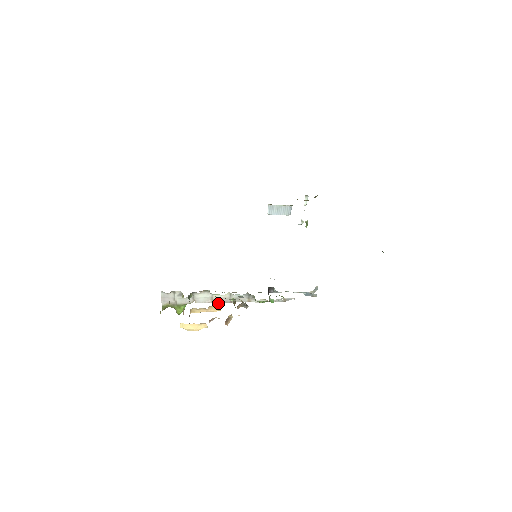
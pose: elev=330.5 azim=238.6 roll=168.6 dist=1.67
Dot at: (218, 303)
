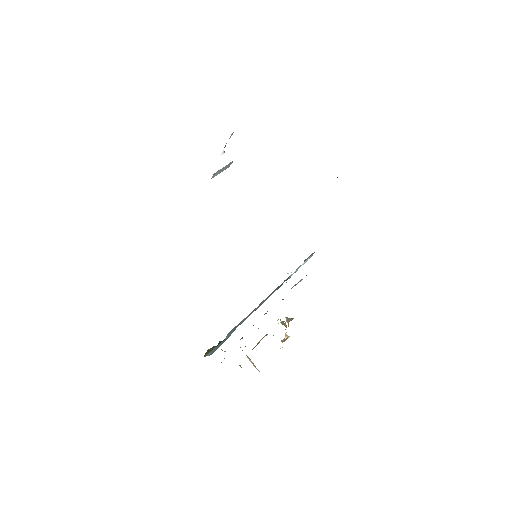
Dot at: occluded
